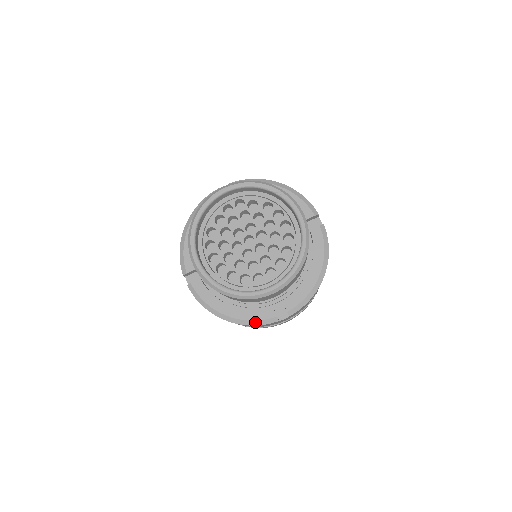
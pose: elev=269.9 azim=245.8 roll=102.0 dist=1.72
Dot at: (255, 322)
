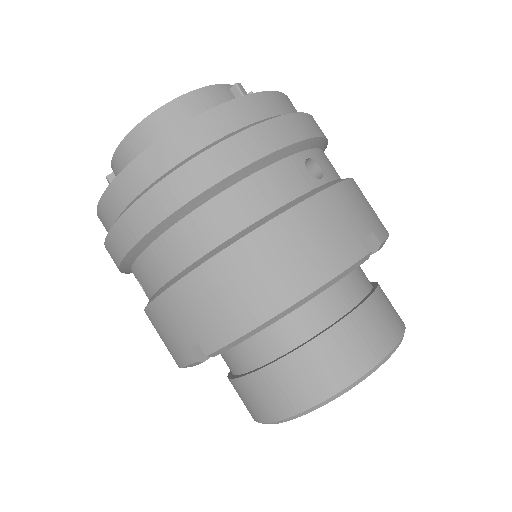
Dot at: occluded
